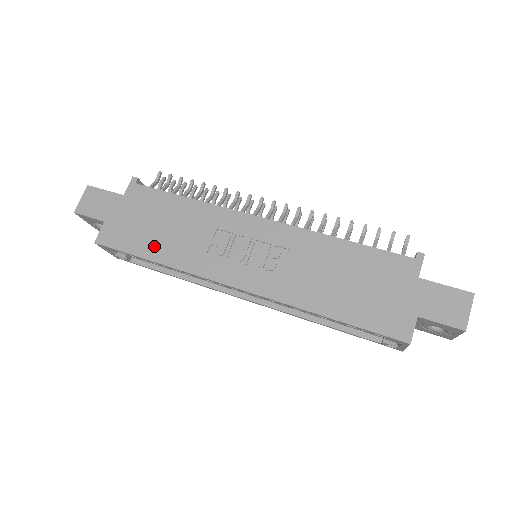
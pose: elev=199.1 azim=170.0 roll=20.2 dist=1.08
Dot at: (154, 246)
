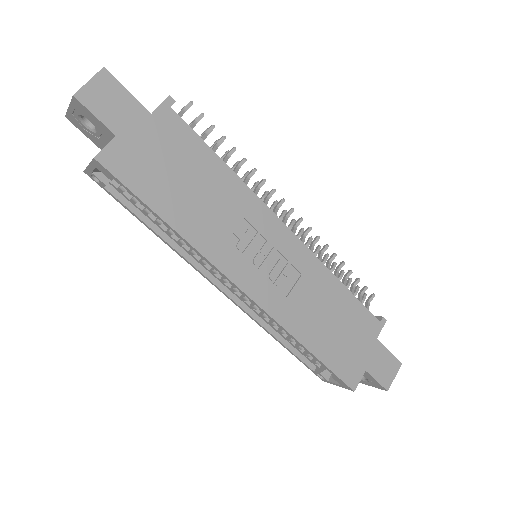
Dot at: (172, 203)
